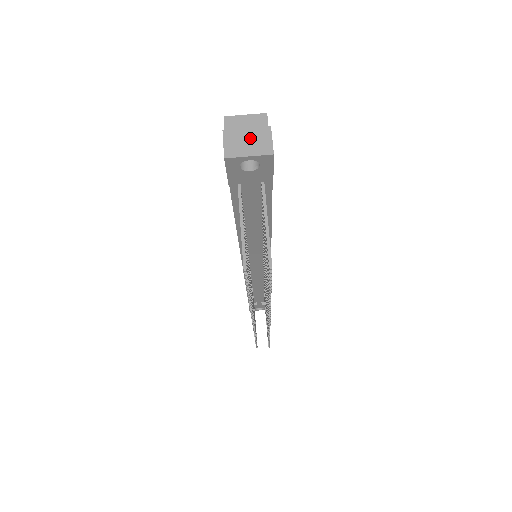
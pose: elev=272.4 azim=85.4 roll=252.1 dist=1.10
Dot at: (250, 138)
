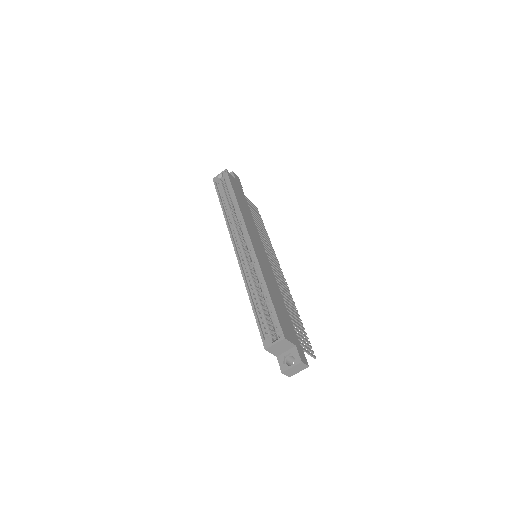
Dot at: (295, 369)
